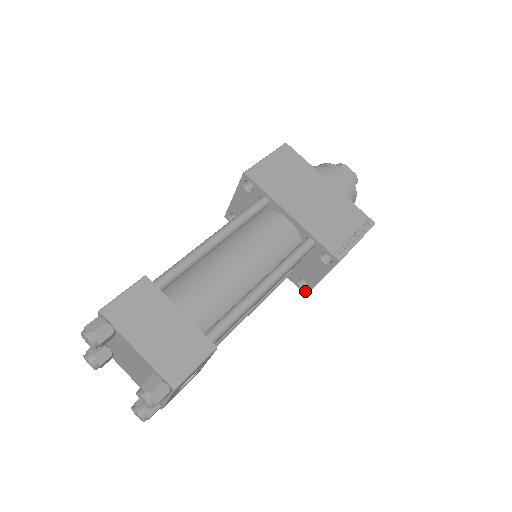
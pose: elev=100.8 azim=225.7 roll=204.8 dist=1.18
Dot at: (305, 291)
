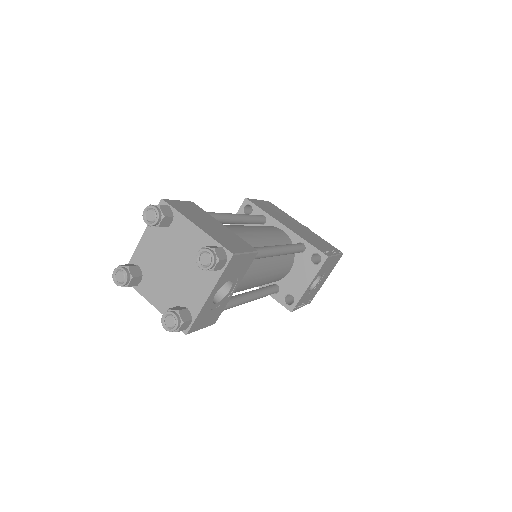
Dot at: (291, 307)
